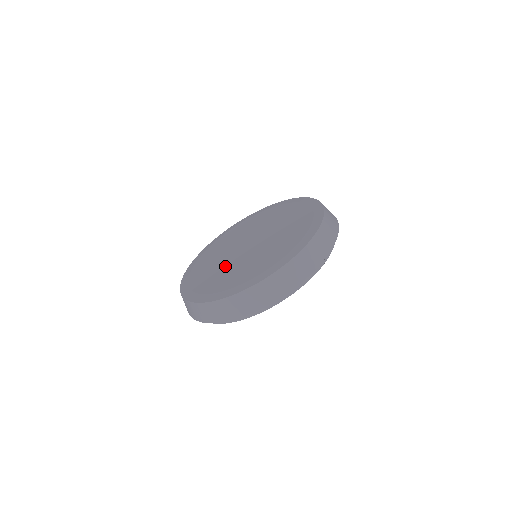
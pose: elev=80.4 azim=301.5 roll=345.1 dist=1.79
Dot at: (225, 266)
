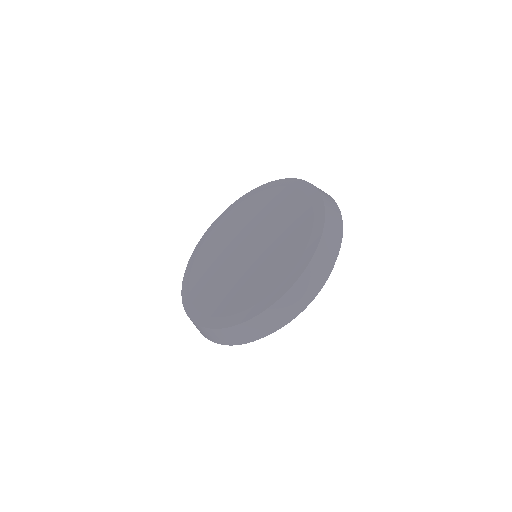
Dot at: (223, 276)
